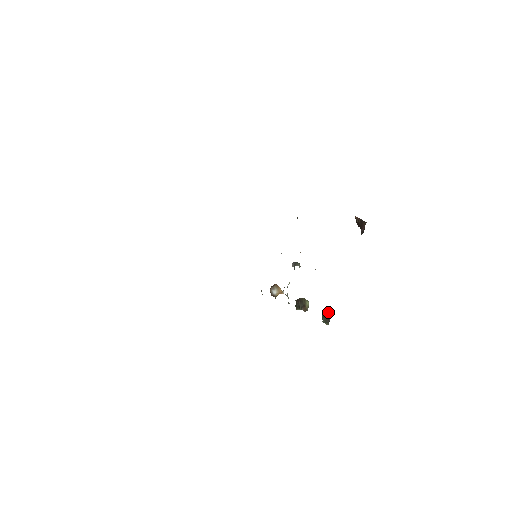
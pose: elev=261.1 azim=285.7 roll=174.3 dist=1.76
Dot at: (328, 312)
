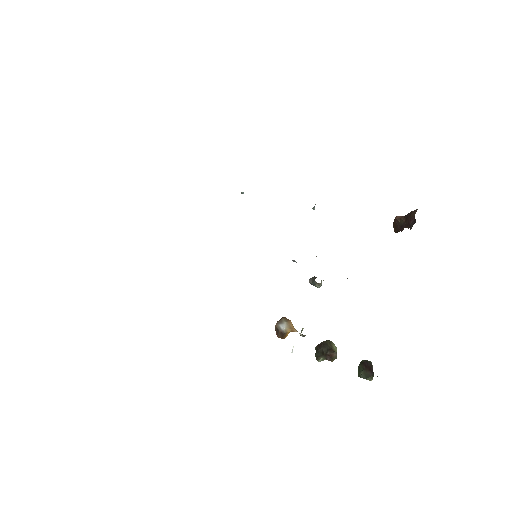
Dot at: (368, 362)
